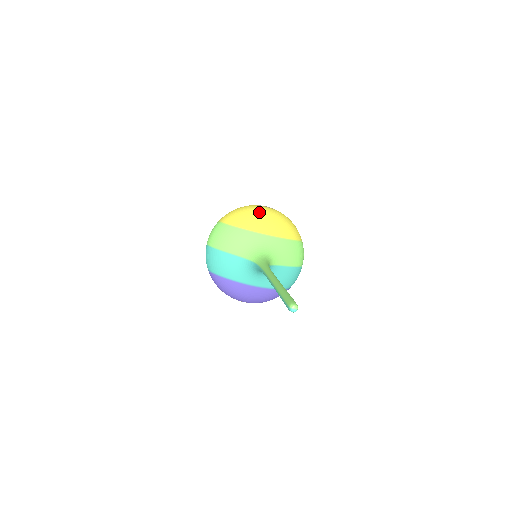
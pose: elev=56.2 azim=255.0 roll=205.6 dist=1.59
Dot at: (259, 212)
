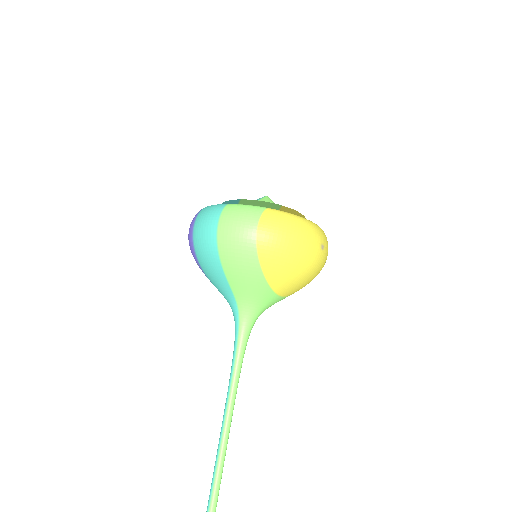
Dot at: (304, 270)
